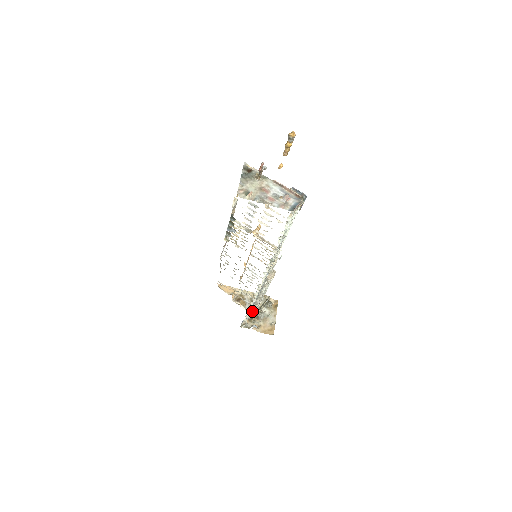
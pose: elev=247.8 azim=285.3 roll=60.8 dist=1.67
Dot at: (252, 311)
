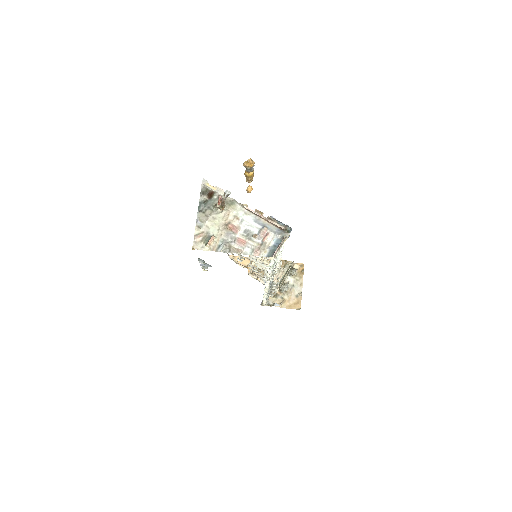
Dot at: (269, 294)
